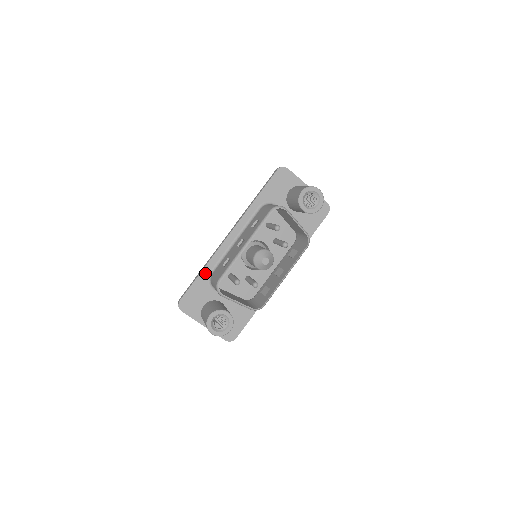
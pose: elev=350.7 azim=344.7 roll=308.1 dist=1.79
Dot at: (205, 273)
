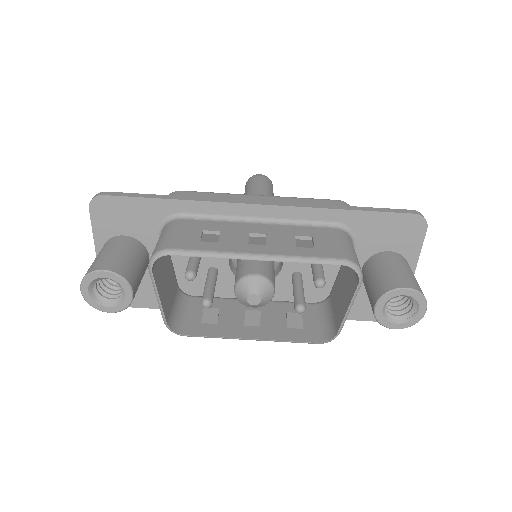
Dot at: (173, 206)
